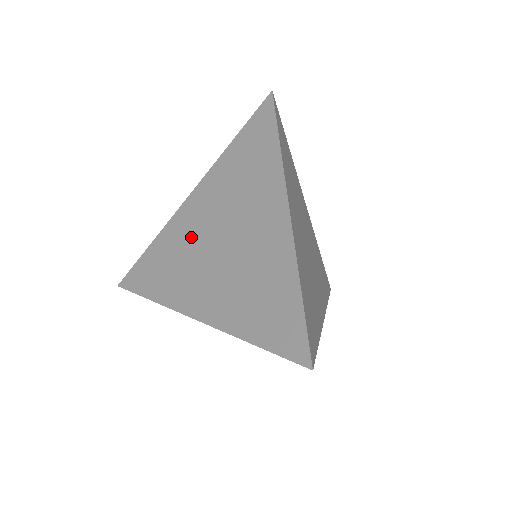
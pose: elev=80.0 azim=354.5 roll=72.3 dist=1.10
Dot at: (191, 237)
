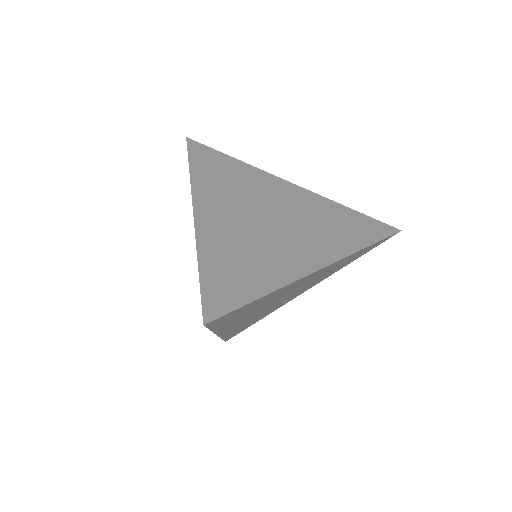
Dot at: occluded
